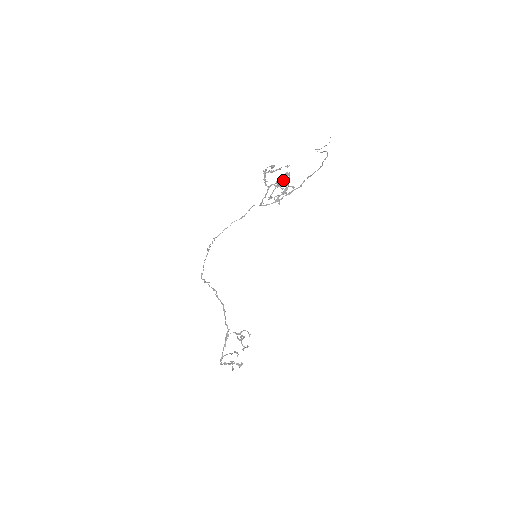
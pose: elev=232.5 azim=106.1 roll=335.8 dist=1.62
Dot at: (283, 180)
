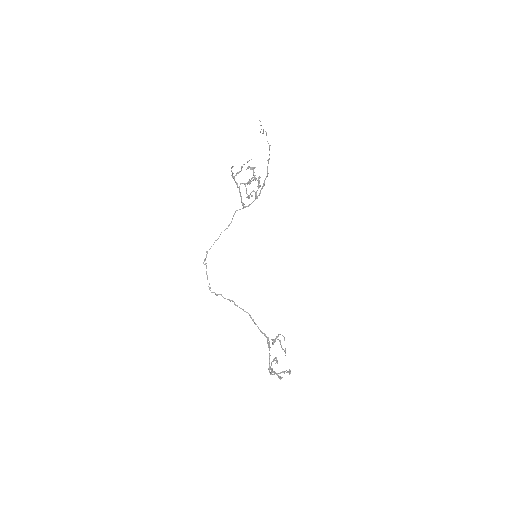
Dot at: occluded
